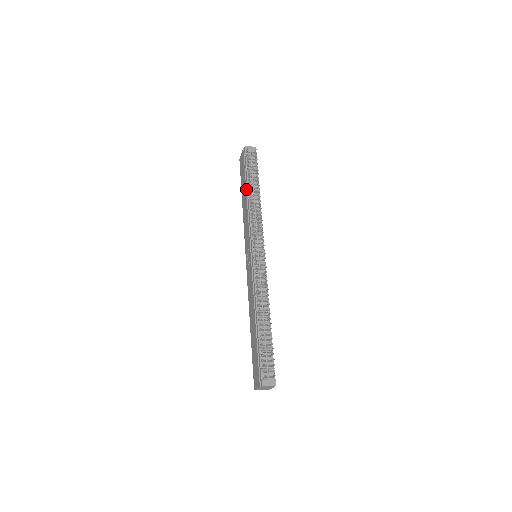
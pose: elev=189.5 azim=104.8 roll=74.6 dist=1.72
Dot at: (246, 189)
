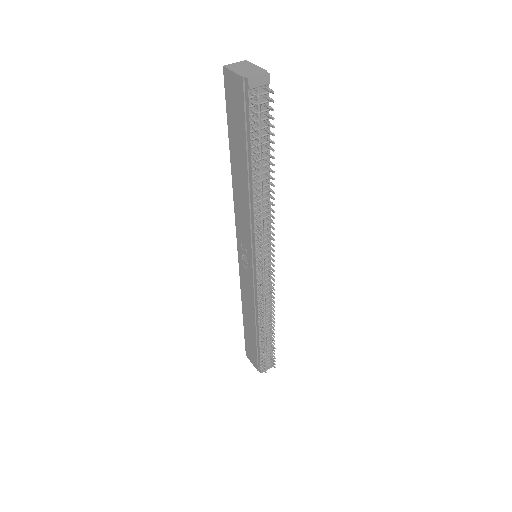
Dot at: (247, 172)
